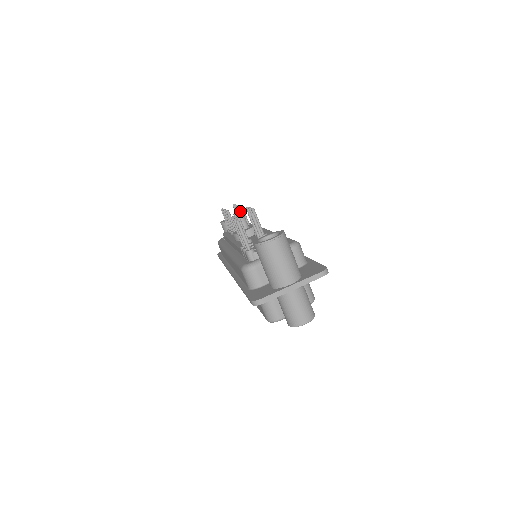
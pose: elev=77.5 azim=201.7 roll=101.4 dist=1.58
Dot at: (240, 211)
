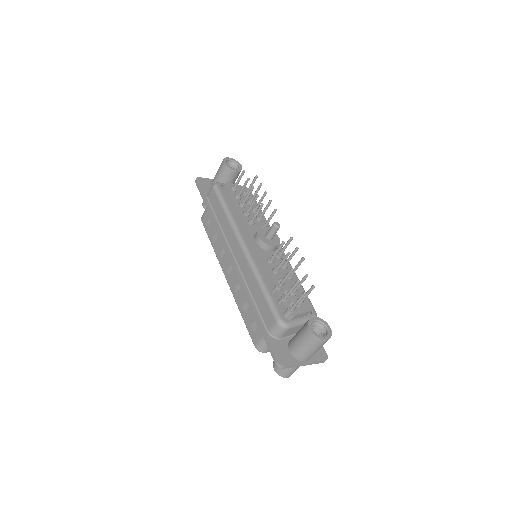
Dot at: occluded
